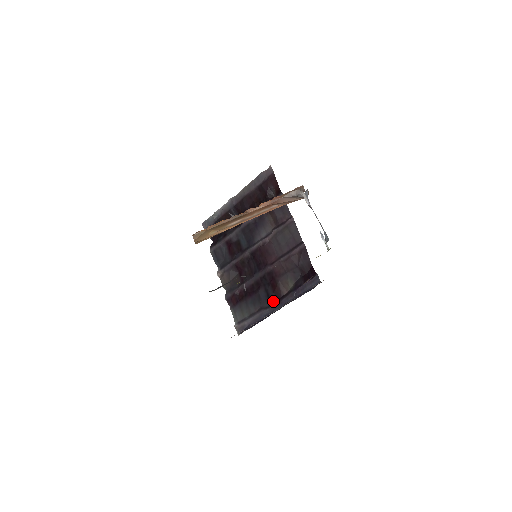
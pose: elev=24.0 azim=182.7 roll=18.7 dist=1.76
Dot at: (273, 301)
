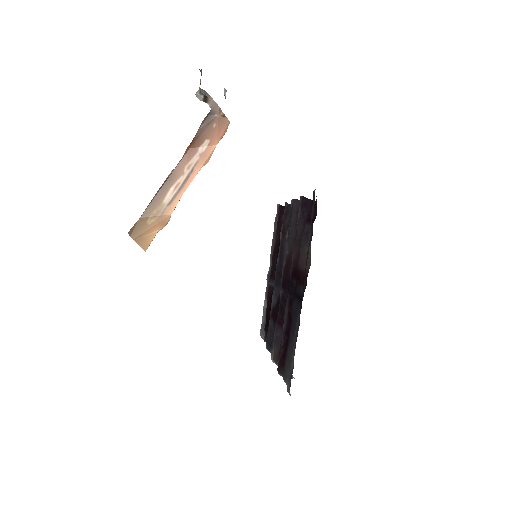
Dot at: (302, 294)
